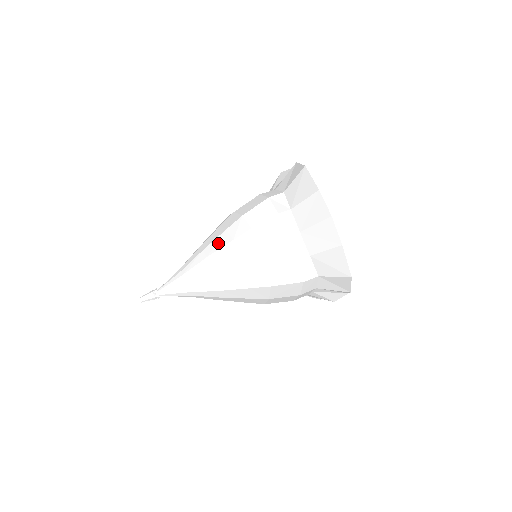
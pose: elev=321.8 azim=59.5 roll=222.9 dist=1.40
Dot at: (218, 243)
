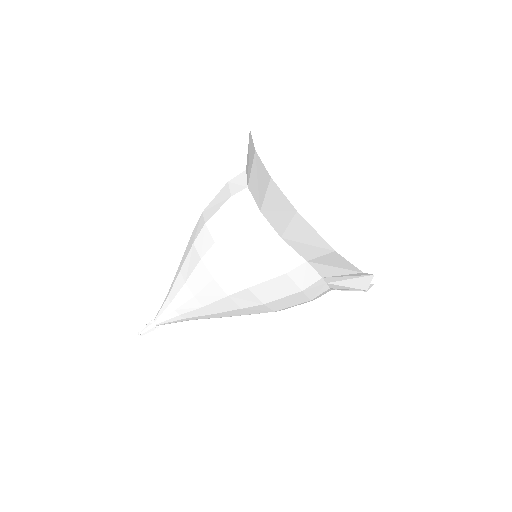
Dot at: (186, 251)
